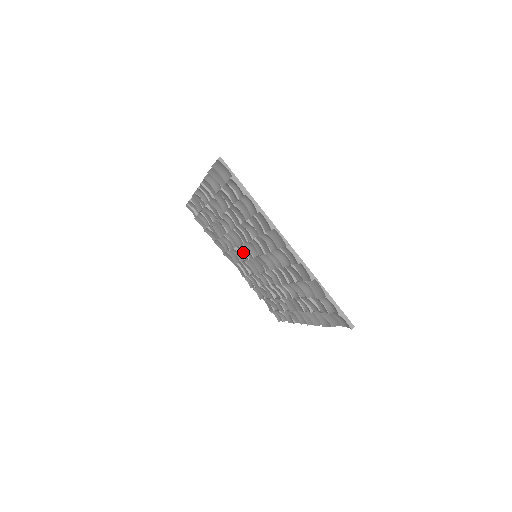
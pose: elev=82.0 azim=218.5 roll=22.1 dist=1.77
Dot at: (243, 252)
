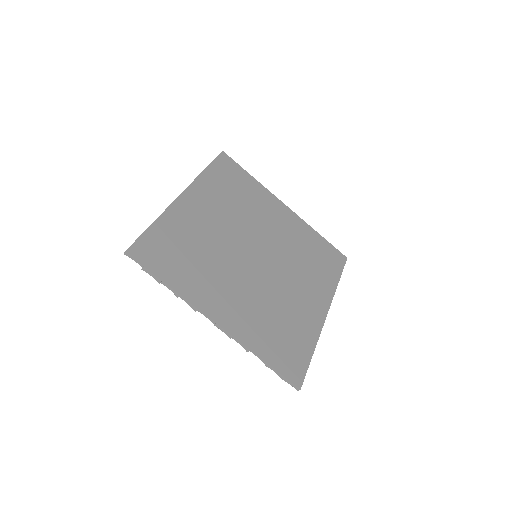
Dot at: (258, 234)
